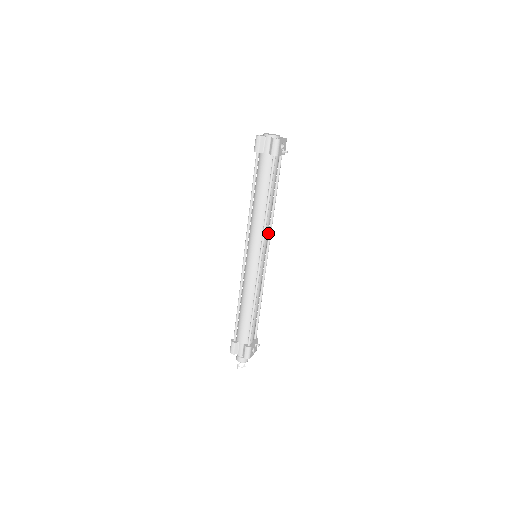
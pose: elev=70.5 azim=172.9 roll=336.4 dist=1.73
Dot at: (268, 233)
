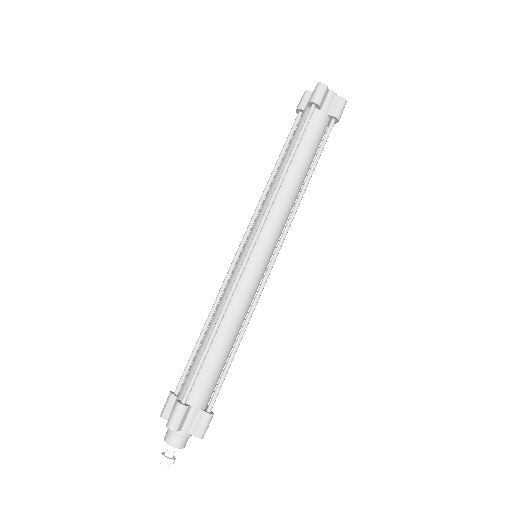
Dot at: occluded
